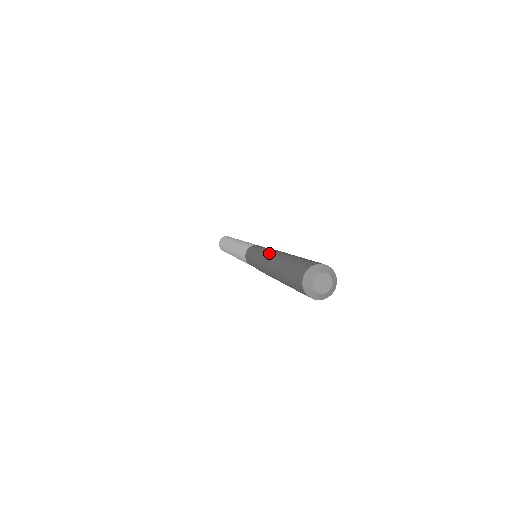
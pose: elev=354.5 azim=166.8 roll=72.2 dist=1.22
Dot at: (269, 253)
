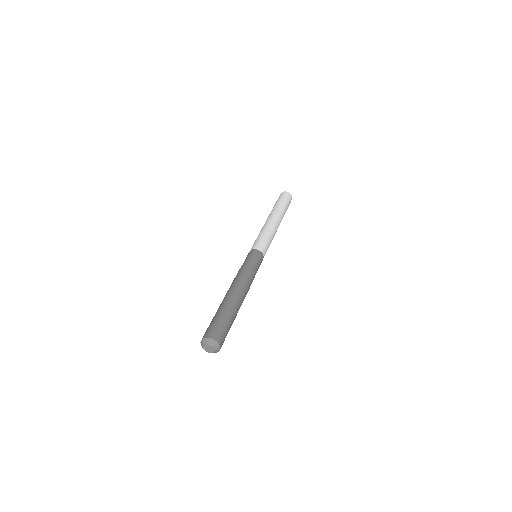
Dot at: occluded
